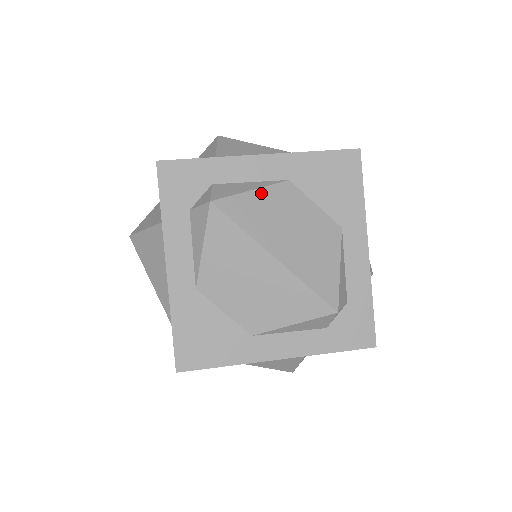
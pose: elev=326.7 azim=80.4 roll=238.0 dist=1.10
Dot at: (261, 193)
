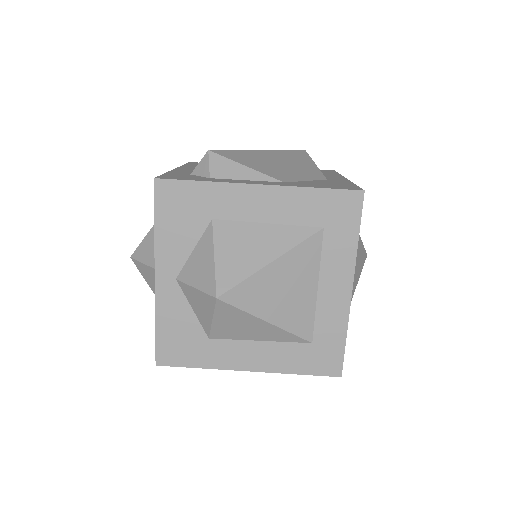
Dot at: occluded
